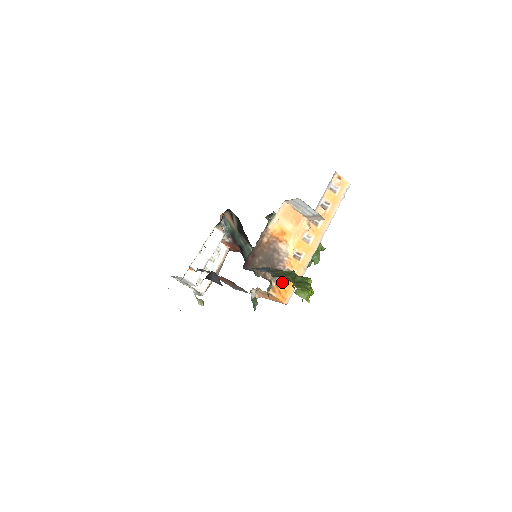
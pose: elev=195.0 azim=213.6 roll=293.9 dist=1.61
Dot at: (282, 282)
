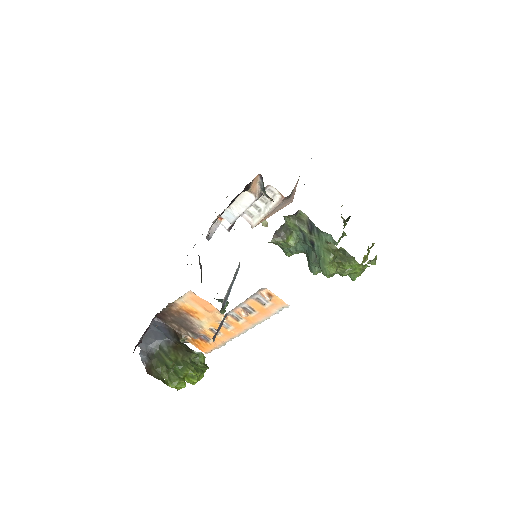
Dot at: (199, 340)
